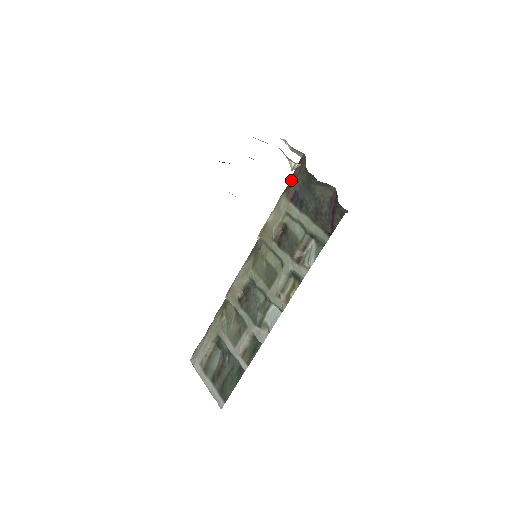
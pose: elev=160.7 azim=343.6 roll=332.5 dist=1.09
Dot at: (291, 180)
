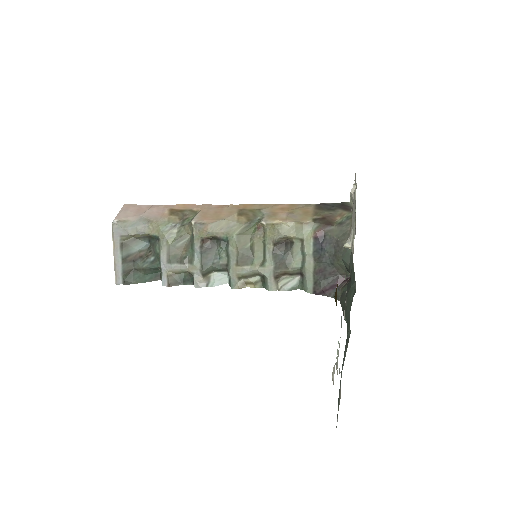
Dot at: (328, 215)
